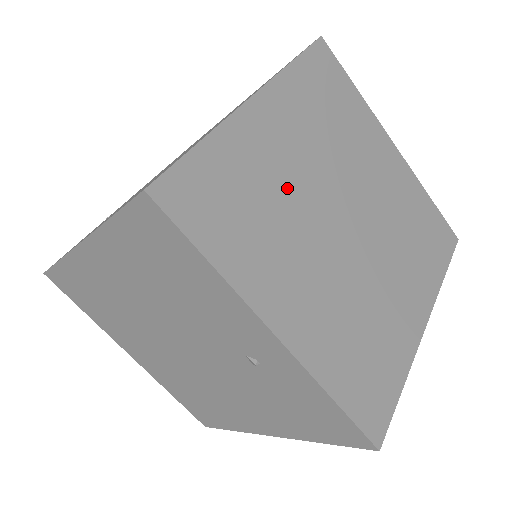
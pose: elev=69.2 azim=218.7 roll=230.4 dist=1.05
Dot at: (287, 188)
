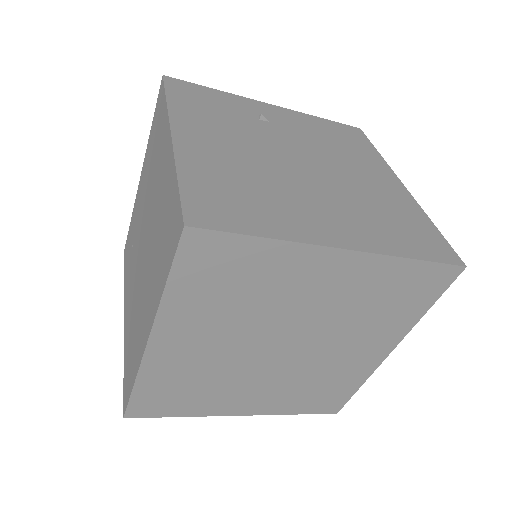
Dot at: (214, 365)
